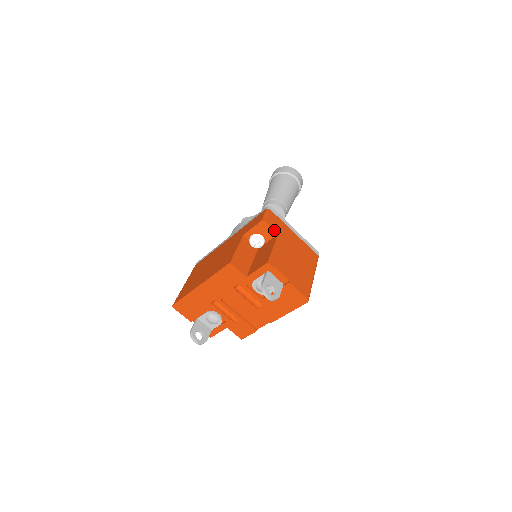
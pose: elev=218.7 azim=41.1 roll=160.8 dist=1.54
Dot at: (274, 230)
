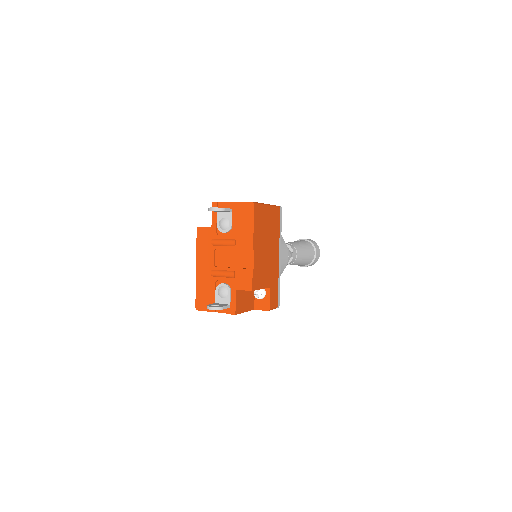
Dot at: occluded
